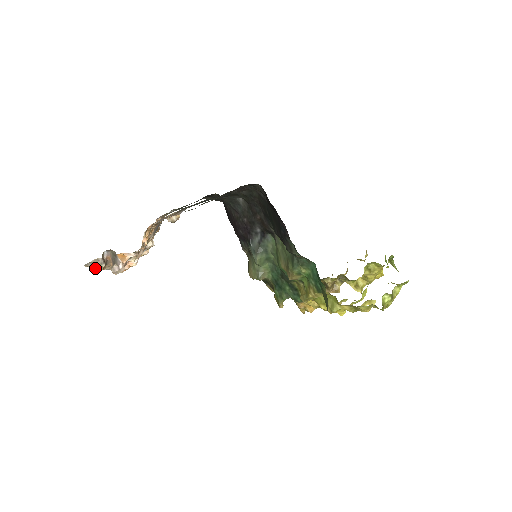
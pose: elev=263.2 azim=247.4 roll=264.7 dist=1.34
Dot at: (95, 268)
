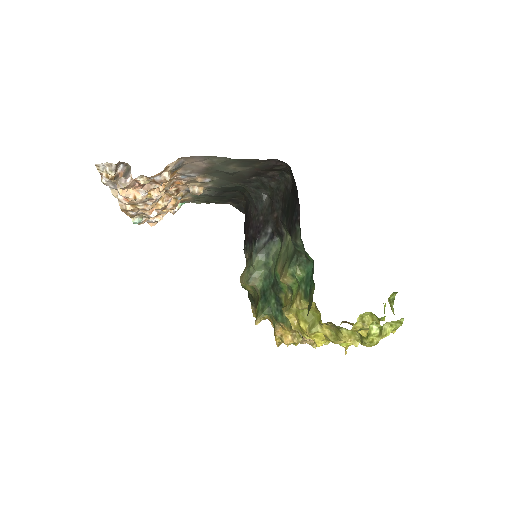
Dot at: (104, 177)
